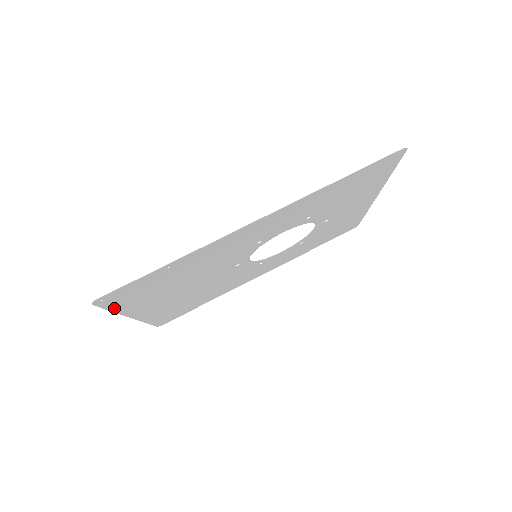
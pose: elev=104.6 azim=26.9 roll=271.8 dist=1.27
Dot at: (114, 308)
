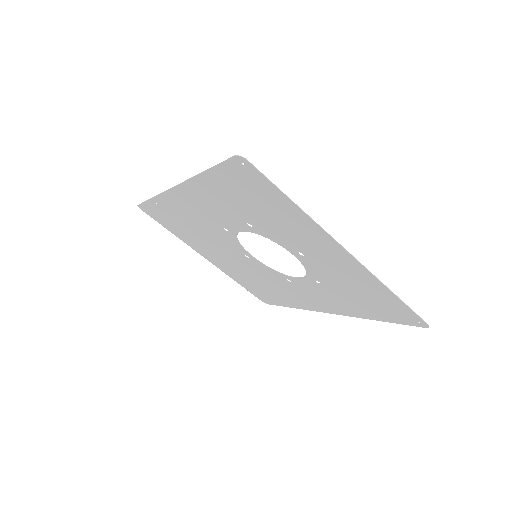
Dot at: (168, 228)
